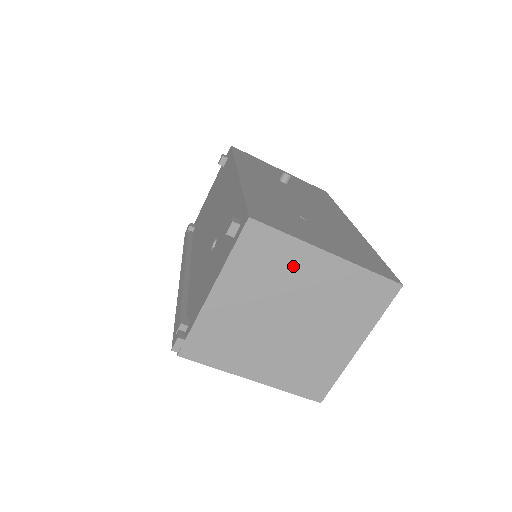
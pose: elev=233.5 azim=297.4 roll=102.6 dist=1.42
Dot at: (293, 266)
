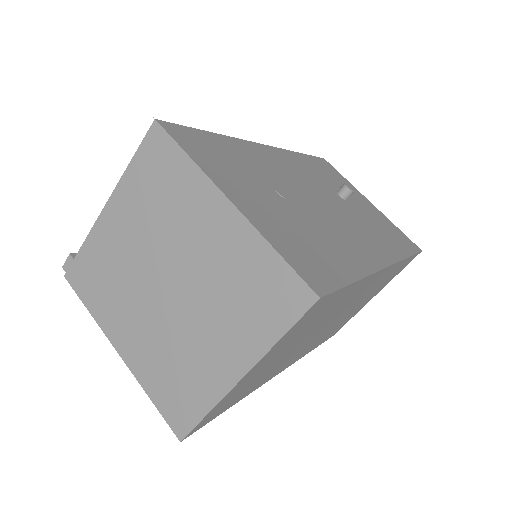
Dot at: (186, 204)
